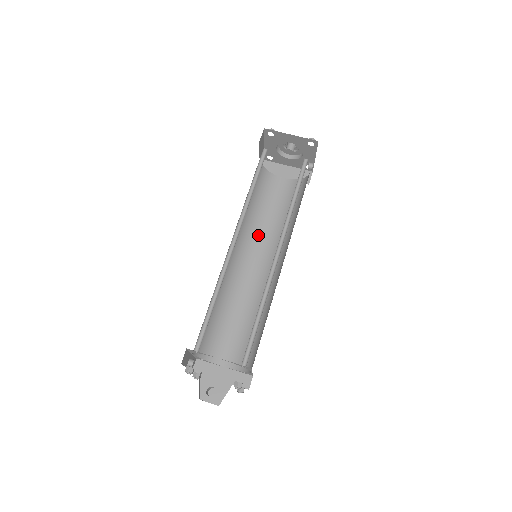
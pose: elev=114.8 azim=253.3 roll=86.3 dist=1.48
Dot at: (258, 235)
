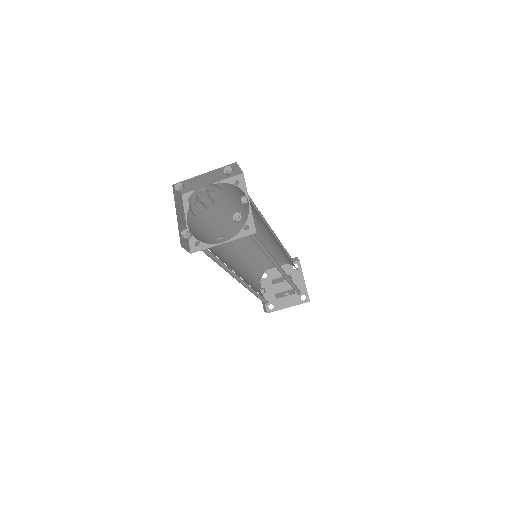
Dot at: (234, 224)
